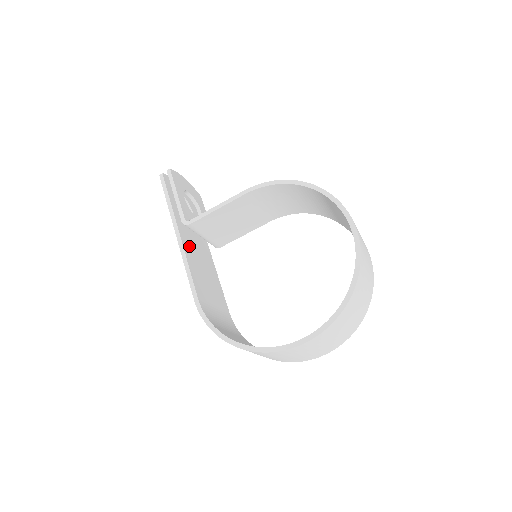
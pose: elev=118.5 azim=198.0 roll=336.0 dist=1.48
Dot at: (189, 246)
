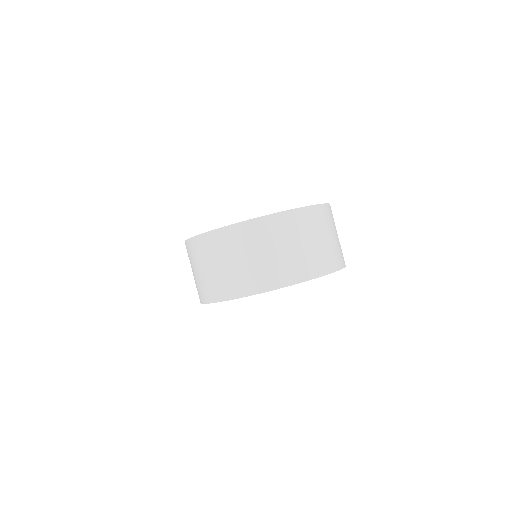
Dot at: occluded
